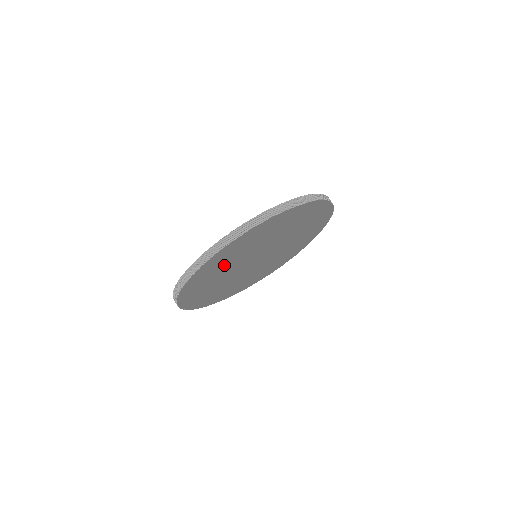
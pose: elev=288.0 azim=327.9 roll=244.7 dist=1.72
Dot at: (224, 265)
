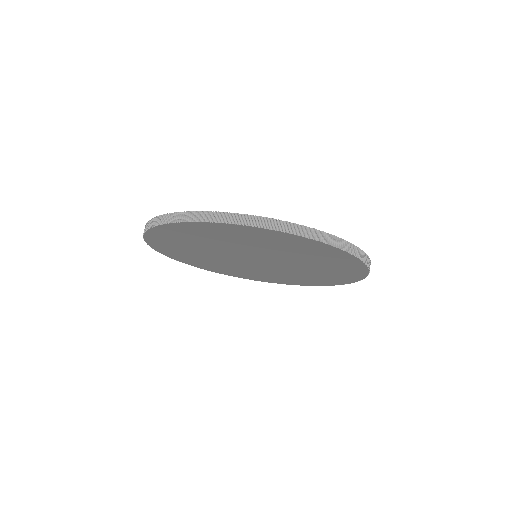
Dot at: (223, 239)
